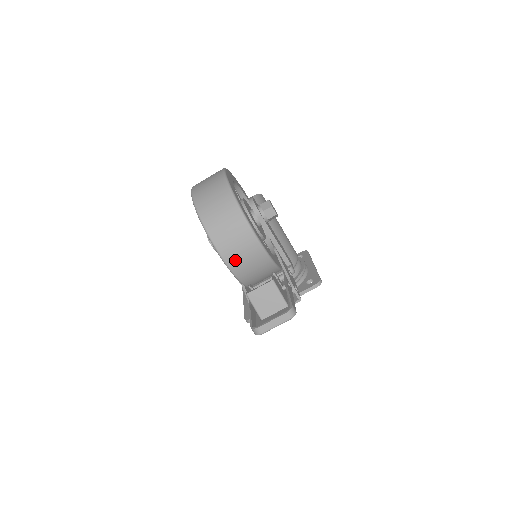
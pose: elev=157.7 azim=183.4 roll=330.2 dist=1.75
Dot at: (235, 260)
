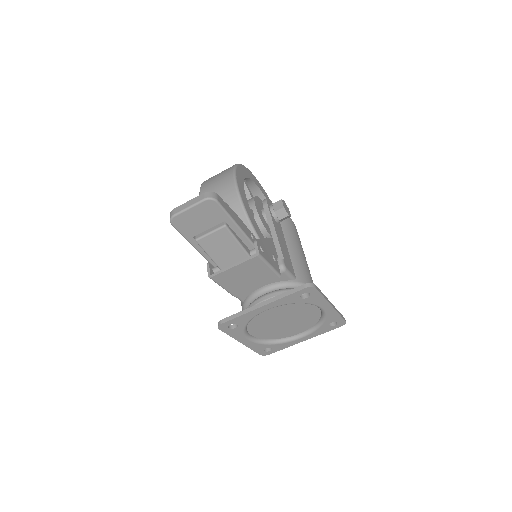
Dot at: occluded
